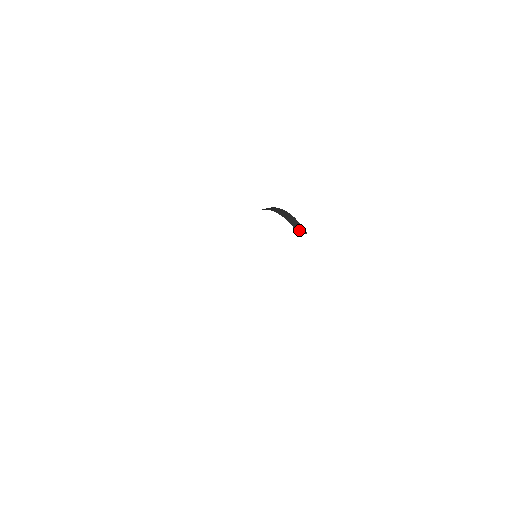
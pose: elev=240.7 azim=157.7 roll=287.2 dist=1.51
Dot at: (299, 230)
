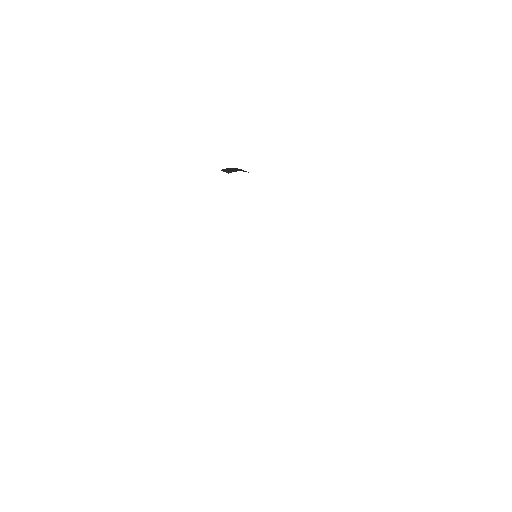
Dot at: (227, 170)
